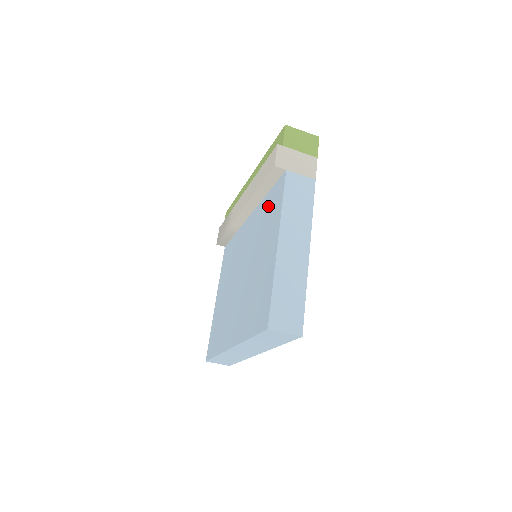
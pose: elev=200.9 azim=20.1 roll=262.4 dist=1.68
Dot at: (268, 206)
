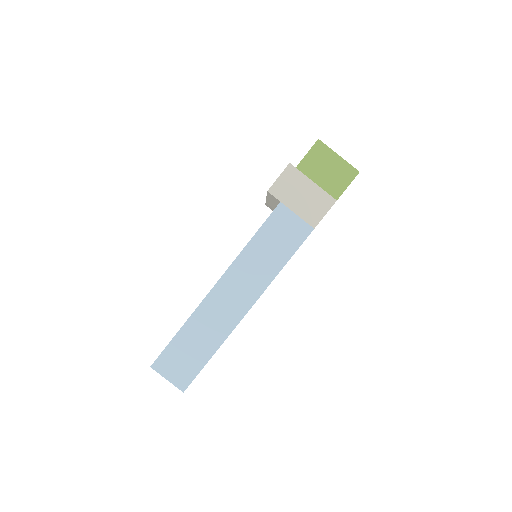
Dot at: occluded
